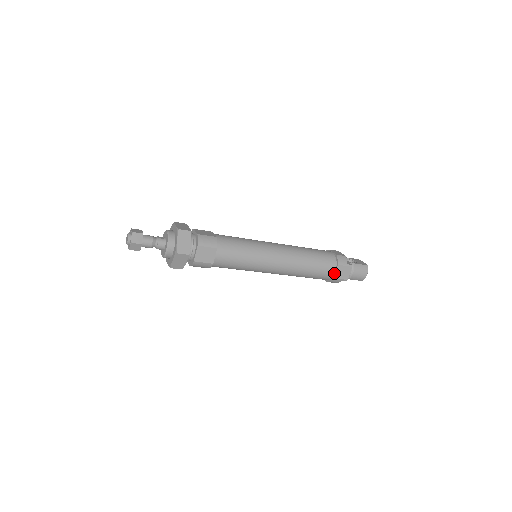
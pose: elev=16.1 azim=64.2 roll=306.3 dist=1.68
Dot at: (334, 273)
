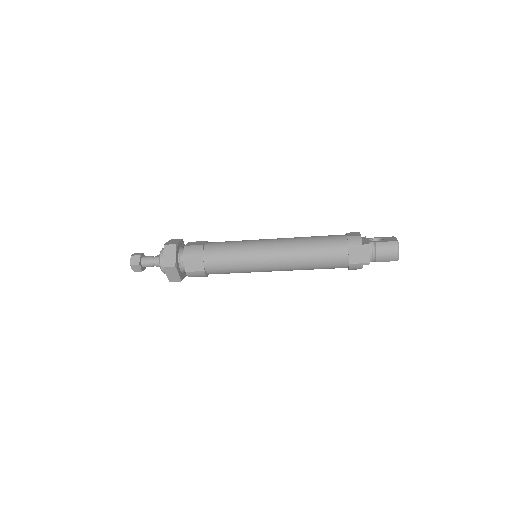
Dot at: (348, 258)
